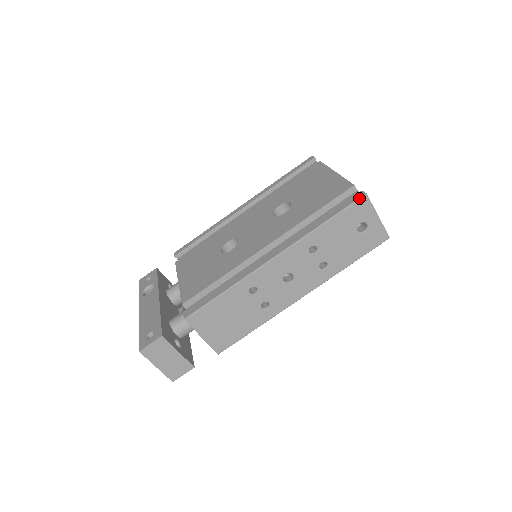
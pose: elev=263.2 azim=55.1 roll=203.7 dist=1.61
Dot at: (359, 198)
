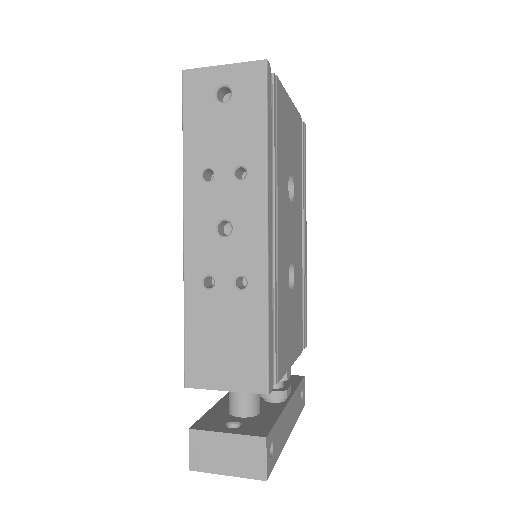
Dot at: (182, 83)
